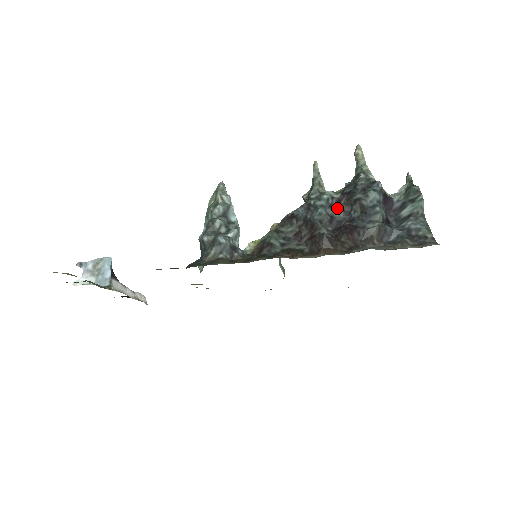
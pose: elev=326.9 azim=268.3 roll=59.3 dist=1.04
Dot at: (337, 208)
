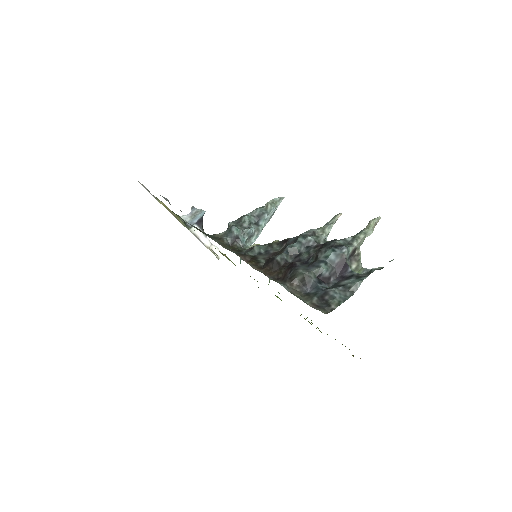
Dot at: (309, 250)
